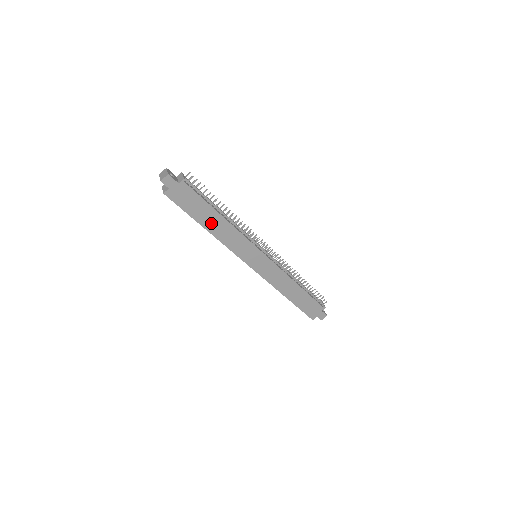
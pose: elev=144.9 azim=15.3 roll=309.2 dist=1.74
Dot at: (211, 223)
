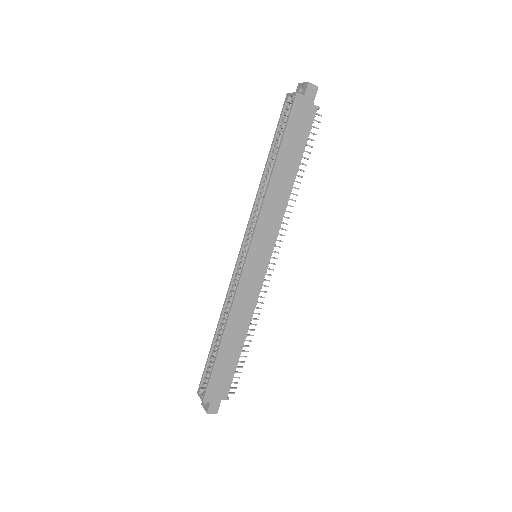
Dot at: (283, 169)
